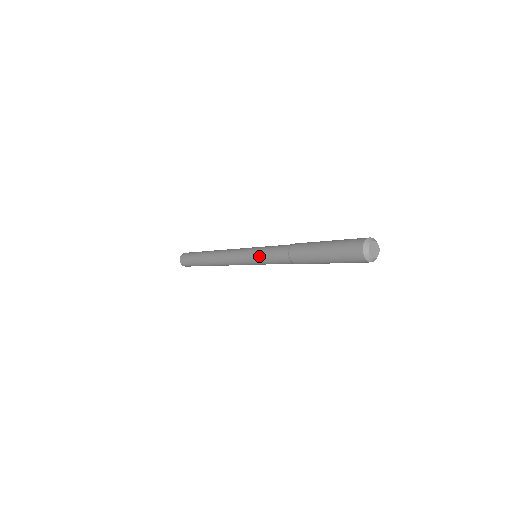
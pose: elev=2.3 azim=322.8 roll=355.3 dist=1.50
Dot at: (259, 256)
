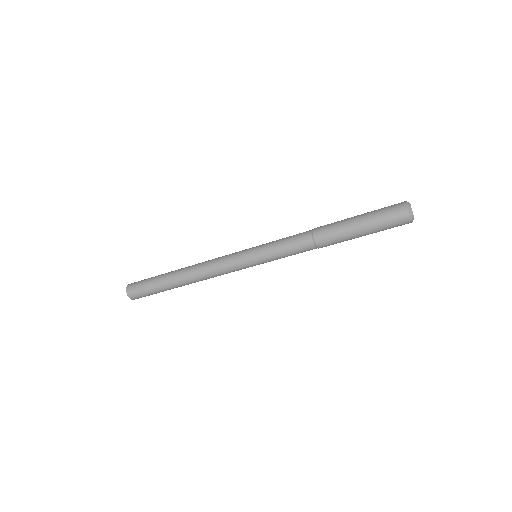
Dot at: (268, 247)
